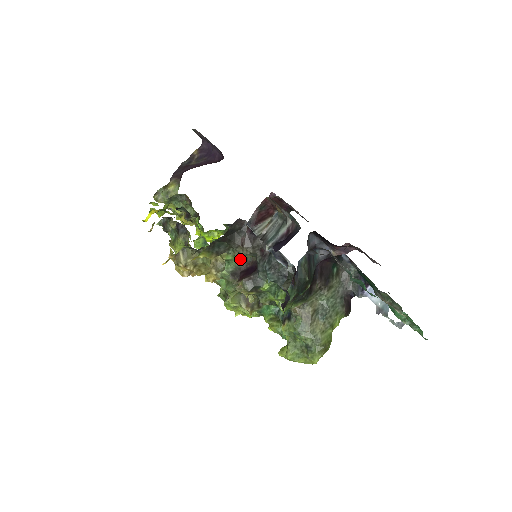
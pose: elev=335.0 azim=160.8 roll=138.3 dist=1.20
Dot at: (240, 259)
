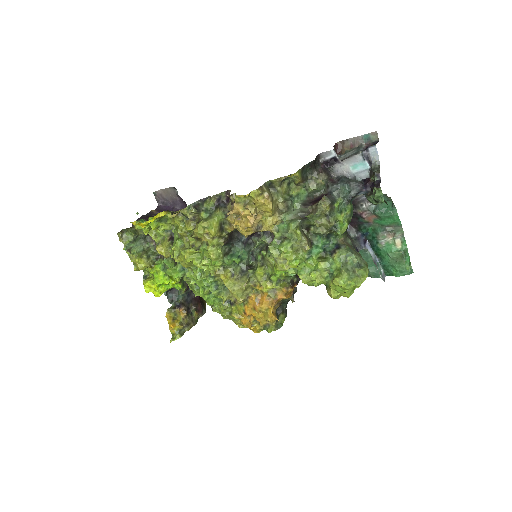
Dot at: (314, 188)
